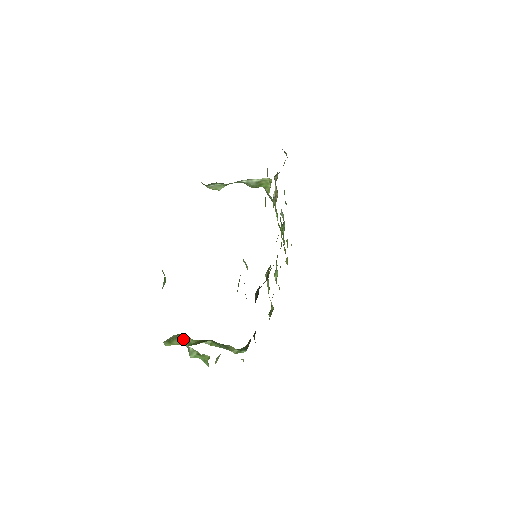
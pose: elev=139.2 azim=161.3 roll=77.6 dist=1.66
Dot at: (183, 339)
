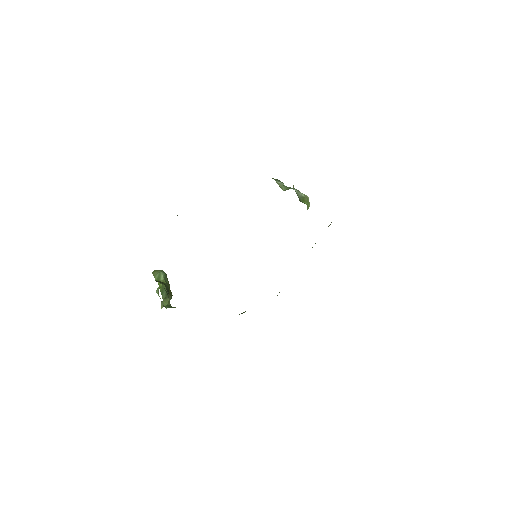
Dot at: (159, 274)
